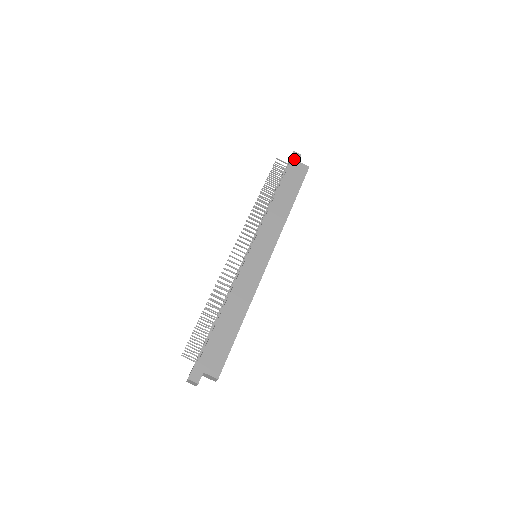
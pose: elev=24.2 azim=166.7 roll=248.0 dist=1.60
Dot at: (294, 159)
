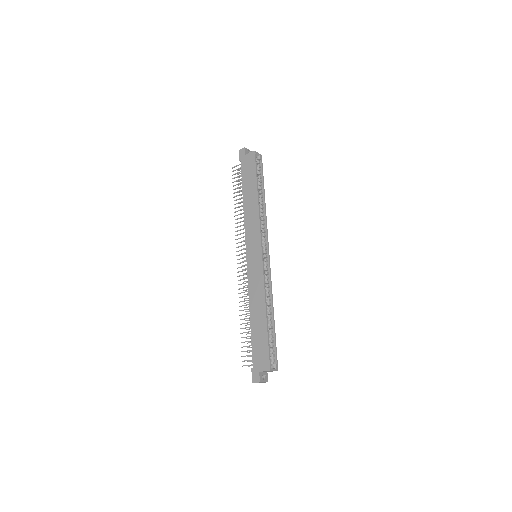
Dot at: (242, 156)
